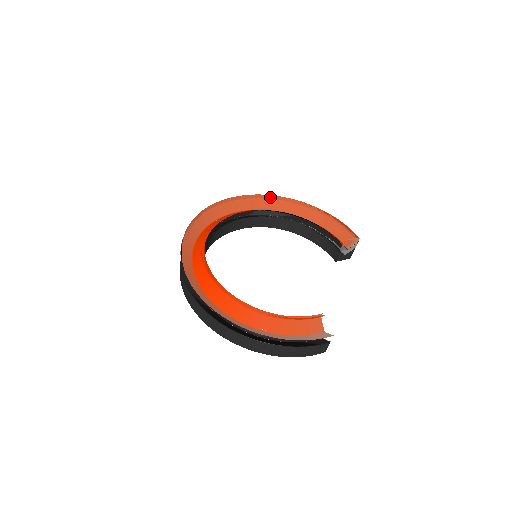
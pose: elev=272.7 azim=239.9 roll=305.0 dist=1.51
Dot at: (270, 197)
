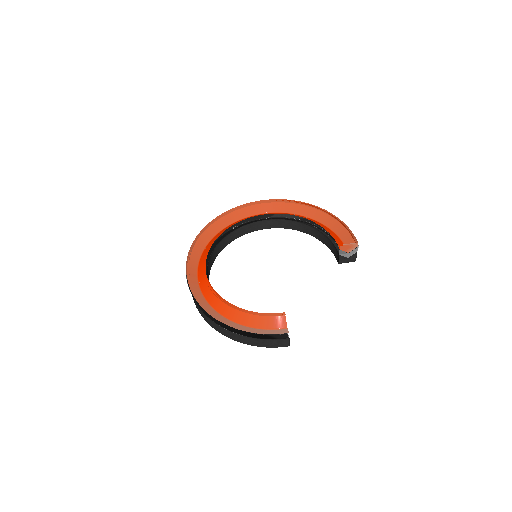
Dot at: (288, 201)
